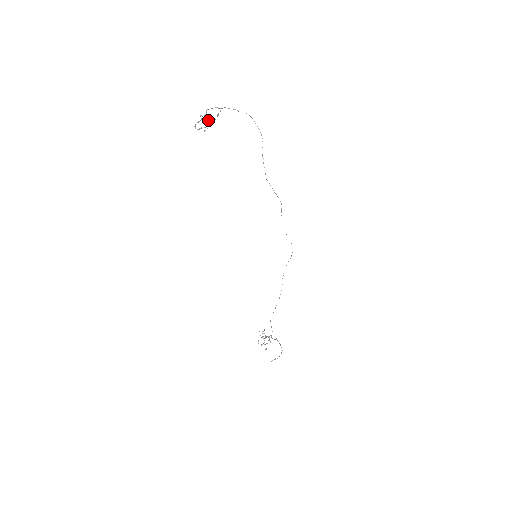
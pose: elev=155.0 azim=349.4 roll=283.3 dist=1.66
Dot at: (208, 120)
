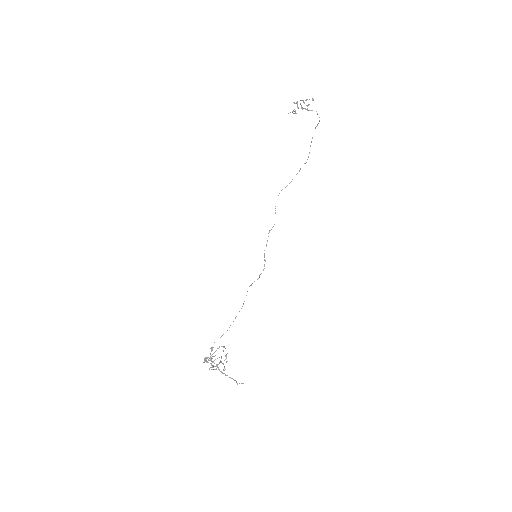
Dot at: (307, 108)
